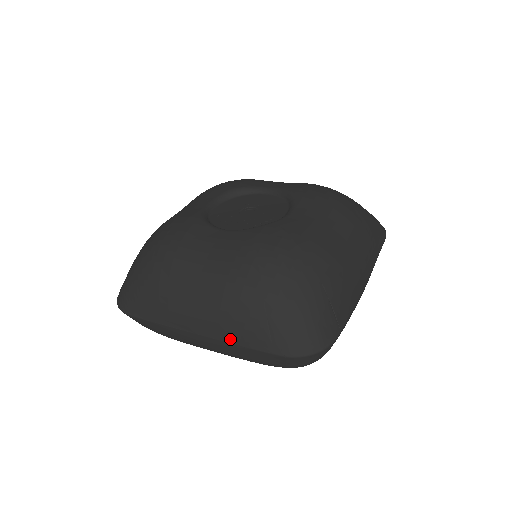
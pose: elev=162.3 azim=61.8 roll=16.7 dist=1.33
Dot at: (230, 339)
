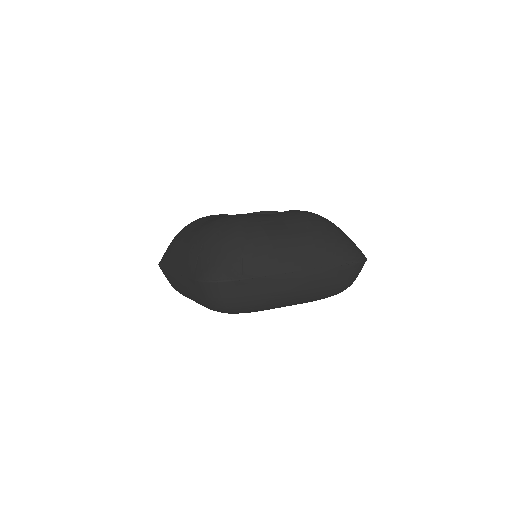
Dot at: (182, 272)
